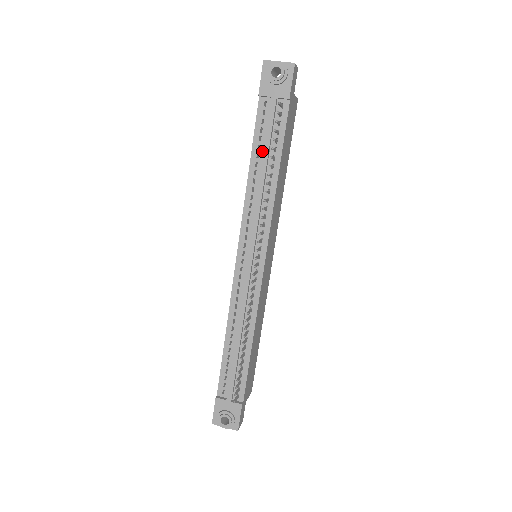
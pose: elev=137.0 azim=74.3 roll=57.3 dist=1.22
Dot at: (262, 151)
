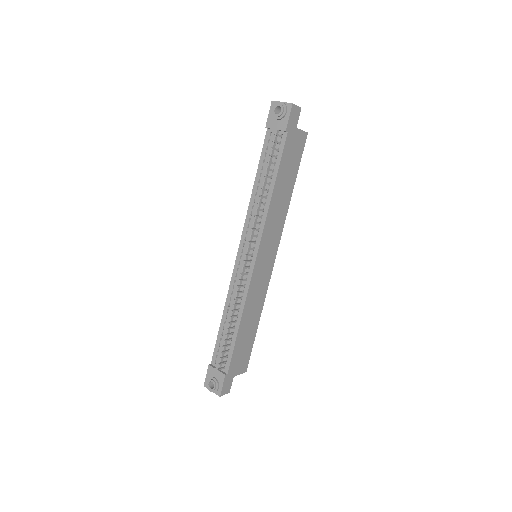
Dot at: (264, 171)
